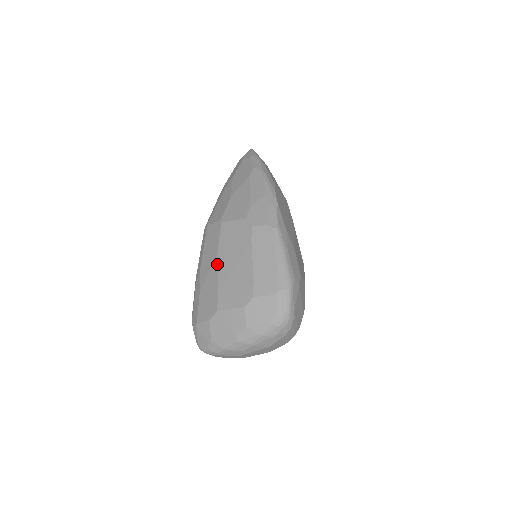
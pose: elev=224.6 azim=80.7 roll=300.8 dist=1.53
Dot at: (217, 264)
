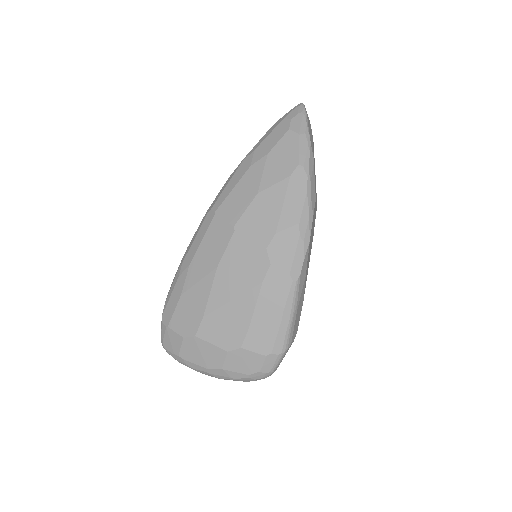
Dot at: (212, 281)
